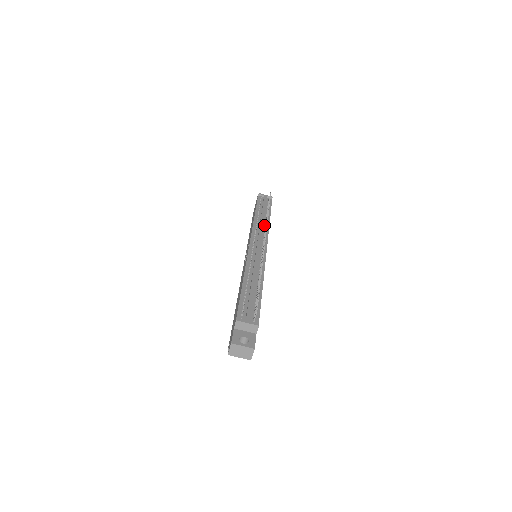
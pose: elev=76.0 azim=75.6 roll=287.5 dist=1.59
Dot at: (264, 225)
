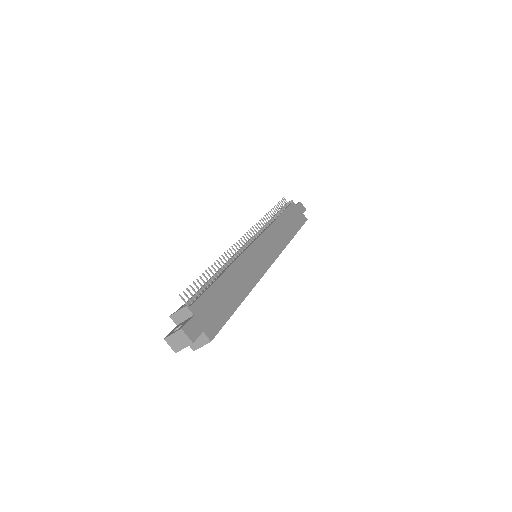
Dot at: (267, 226)
